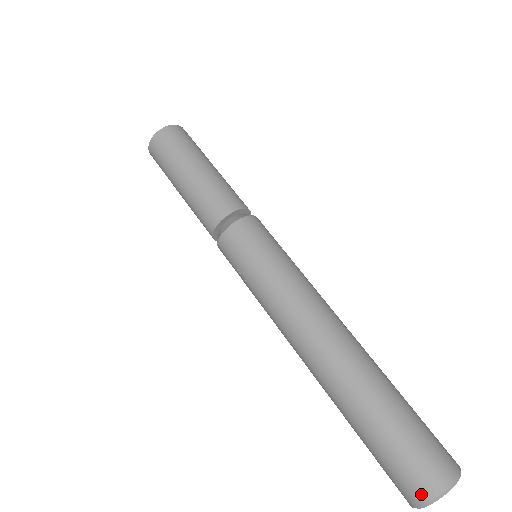
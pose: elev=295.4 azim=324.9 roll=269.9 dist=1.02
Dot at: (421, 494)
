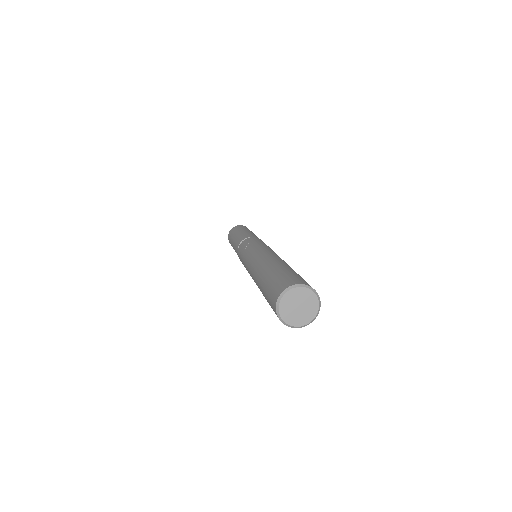
Dot at: (299, 282)
